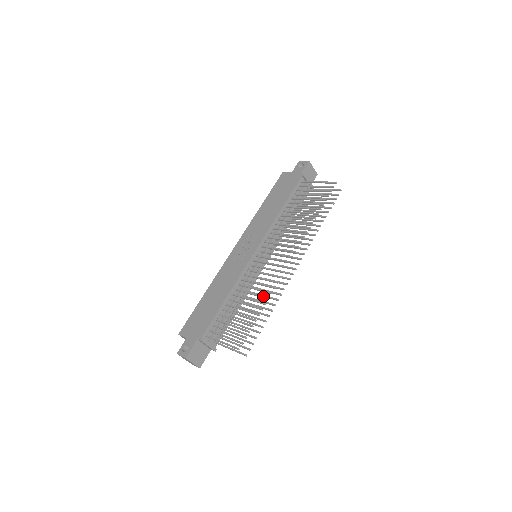
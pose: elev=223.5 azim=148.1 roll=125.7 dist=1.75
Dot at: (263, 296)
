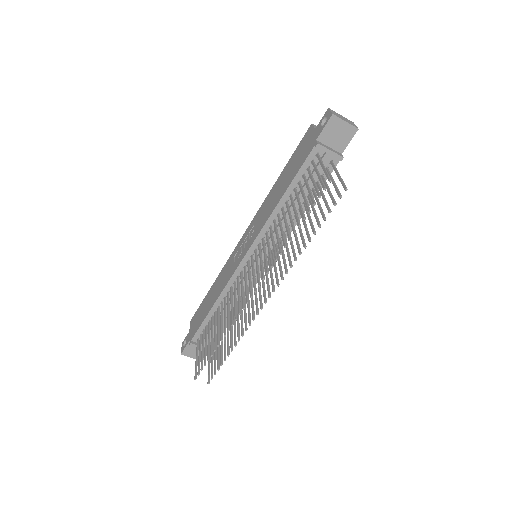
Dot at: (224, 328)
